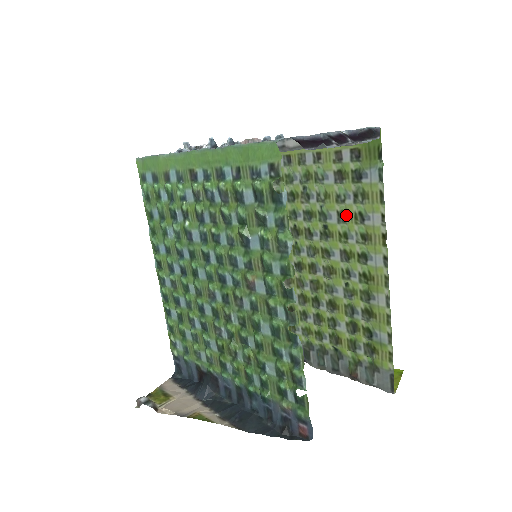
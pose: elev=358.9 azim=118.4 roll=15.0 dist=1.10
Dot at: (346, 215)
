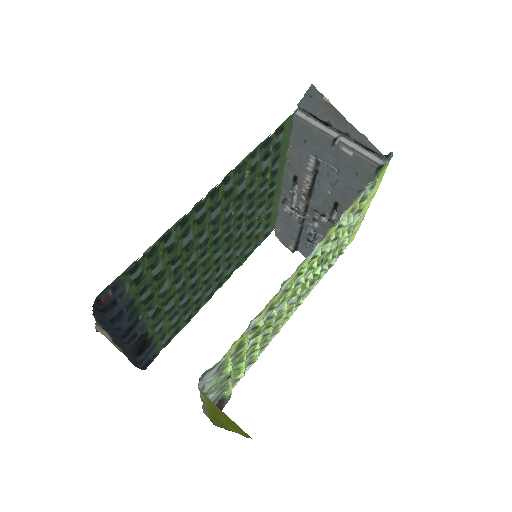
Dot at: (336, 237)
